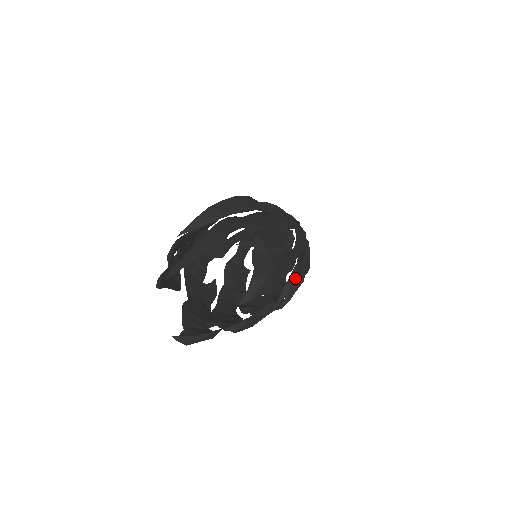
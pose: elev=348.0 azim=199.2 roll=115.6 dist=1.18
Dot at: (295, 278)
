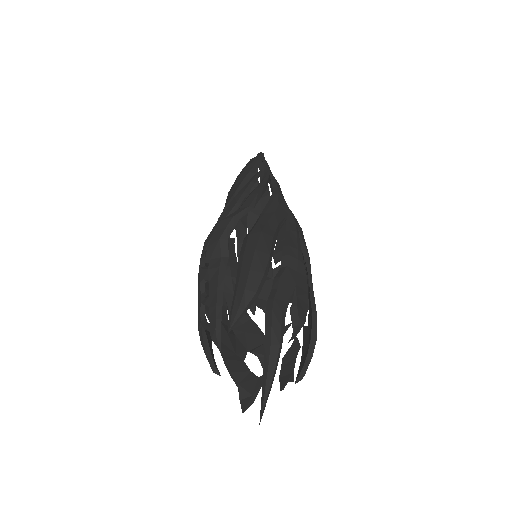
Dot at: occluded
